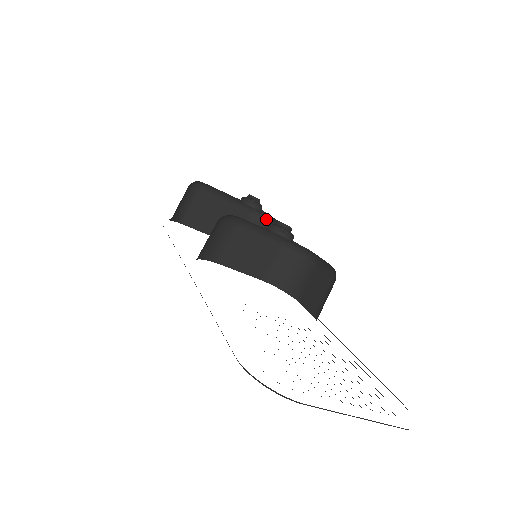
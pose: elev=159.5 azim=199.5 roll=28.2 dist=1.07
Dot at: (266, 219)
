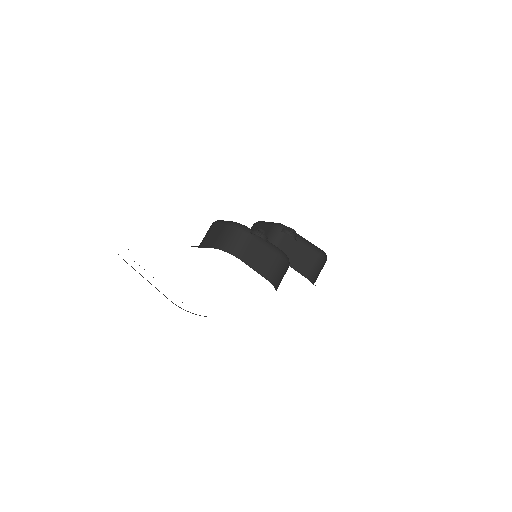
Dot at: occluded
